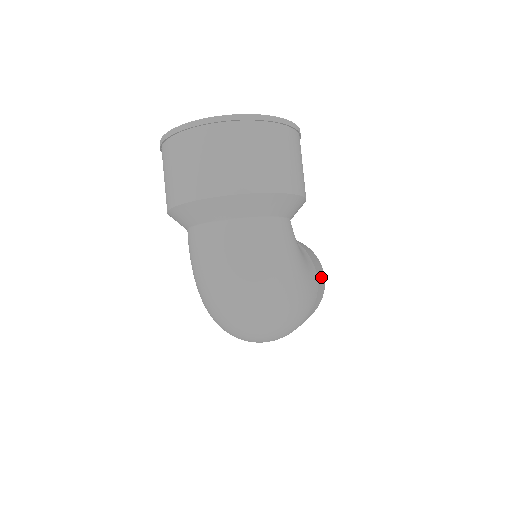
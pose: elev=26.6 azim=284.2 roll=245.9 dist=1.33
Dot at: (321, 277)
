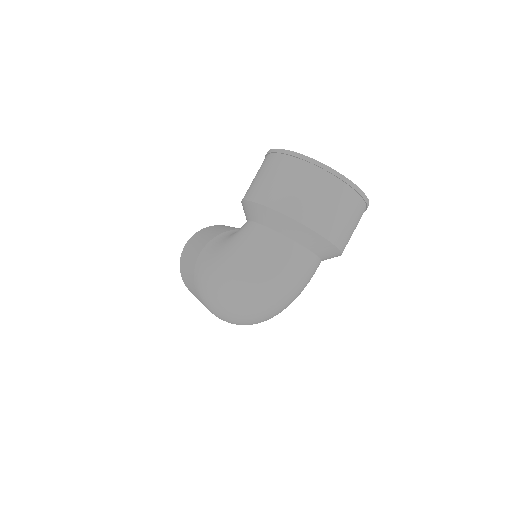
Dot at: occluded
